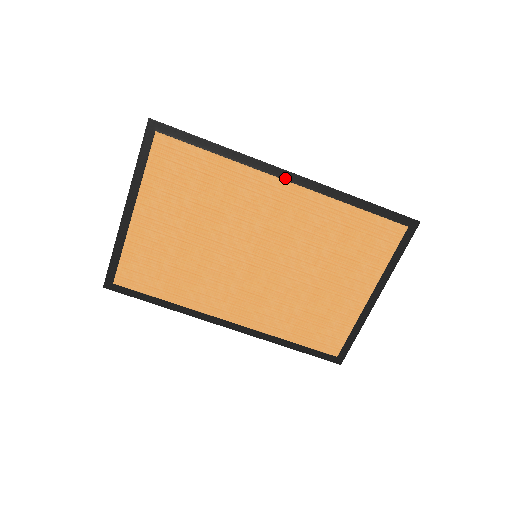
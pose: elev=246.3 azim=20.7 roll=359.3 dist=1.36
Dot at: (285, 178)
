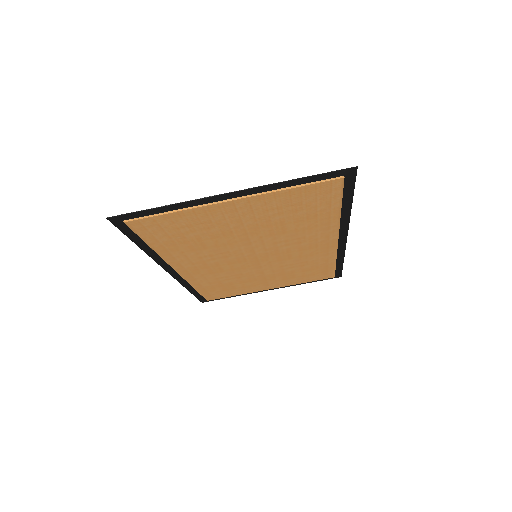
Dot at: (340, 238)
